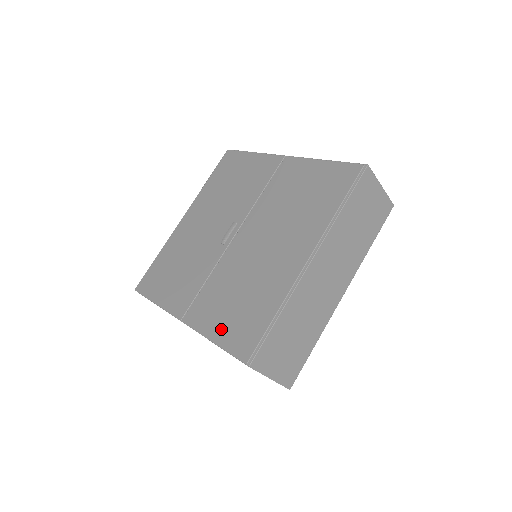
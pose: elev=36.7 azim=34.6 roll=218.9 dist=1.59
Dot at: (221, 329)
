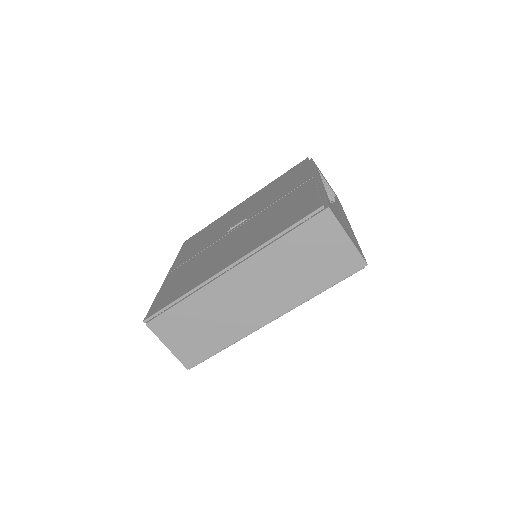
Dot at: (165, 291)
